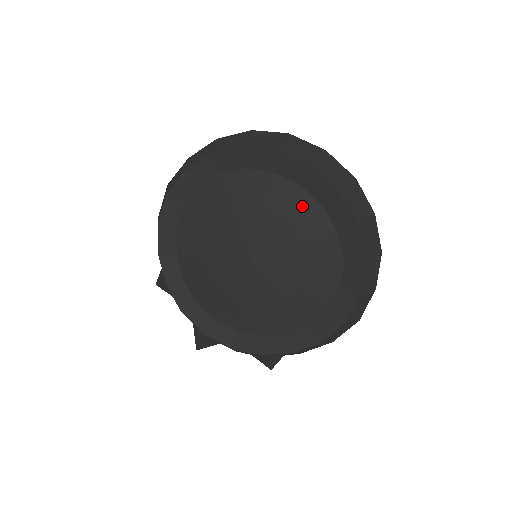
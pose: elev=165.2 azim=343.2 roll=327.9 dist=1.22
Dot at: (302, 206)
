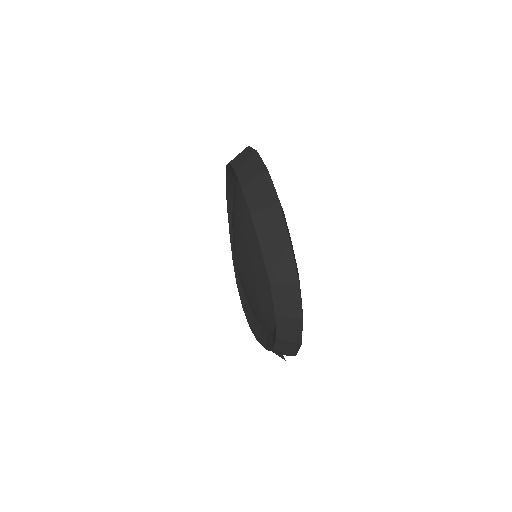
Dot at: (248, 221)
